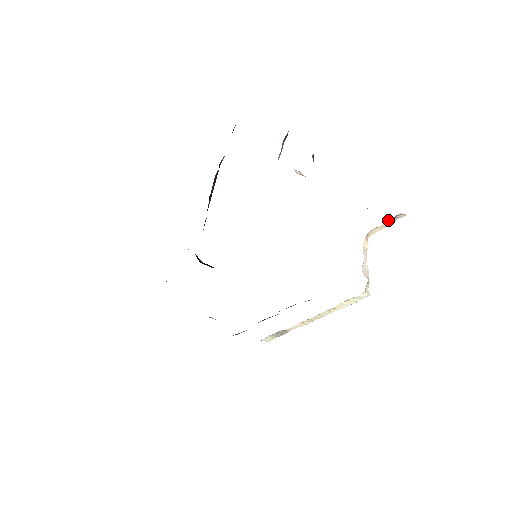
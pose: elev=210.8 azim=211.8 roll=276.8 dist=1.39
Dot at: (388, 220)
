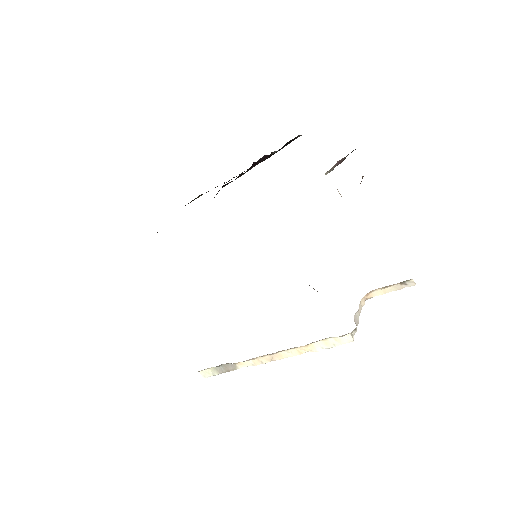
Dot at: occluded
